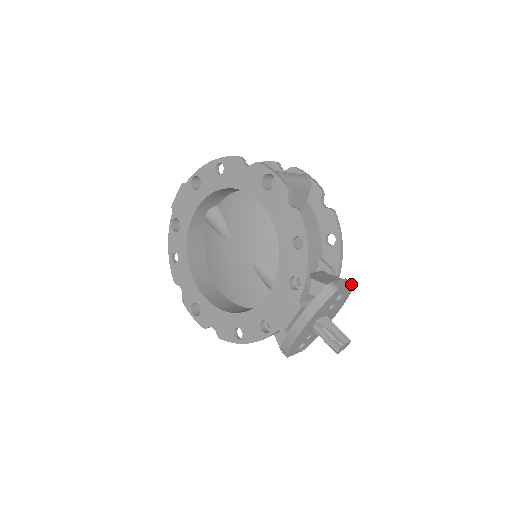
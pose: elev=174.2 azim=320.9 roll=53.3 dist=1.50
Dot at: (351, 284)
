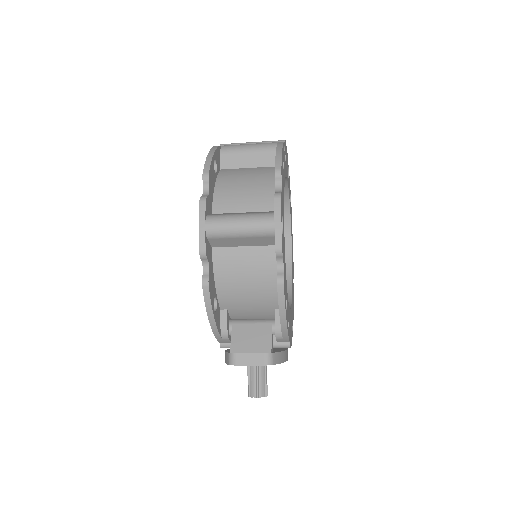
Dot at: (264, 363)
